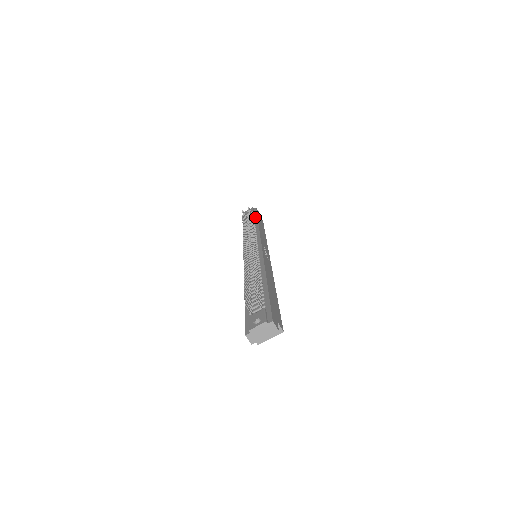
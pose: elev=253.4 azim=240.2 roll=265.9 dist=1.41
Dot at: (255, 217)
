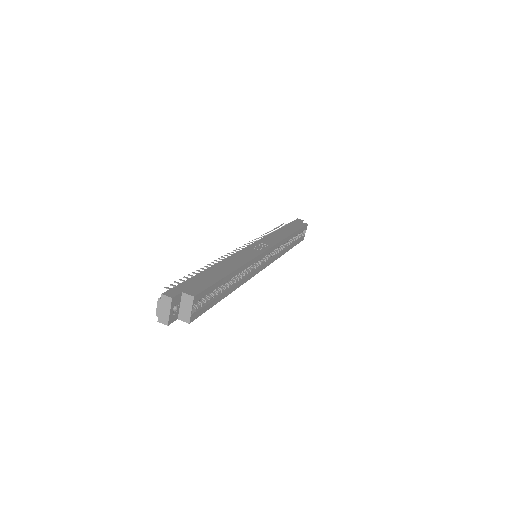
Dot at: occluded
